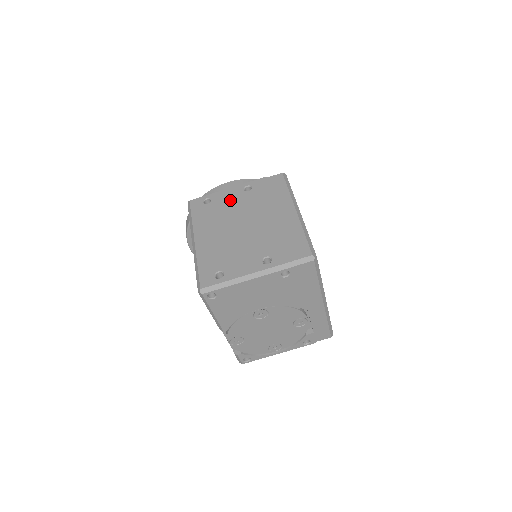
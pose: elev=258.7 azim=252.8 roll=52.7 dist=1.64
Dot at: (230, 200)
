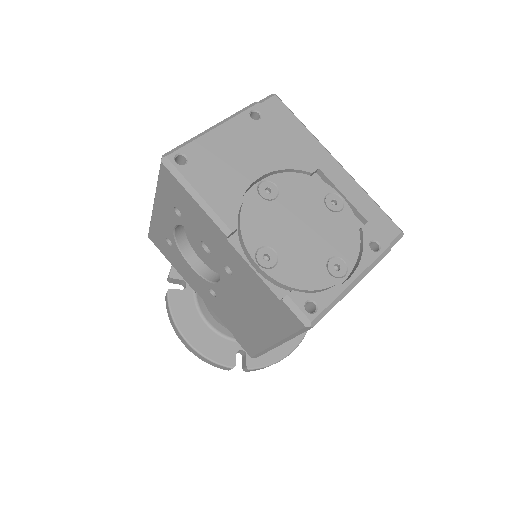
Dot at: occluded
